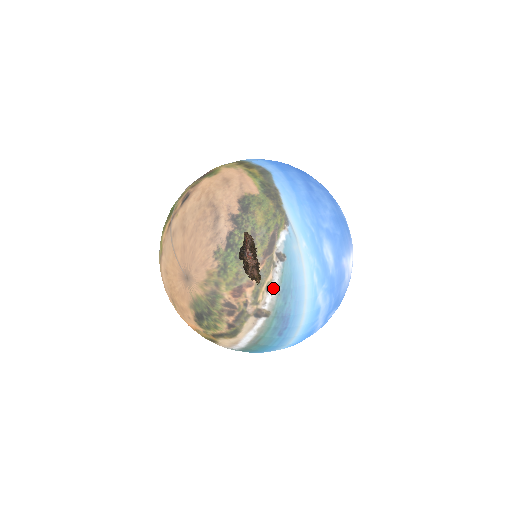
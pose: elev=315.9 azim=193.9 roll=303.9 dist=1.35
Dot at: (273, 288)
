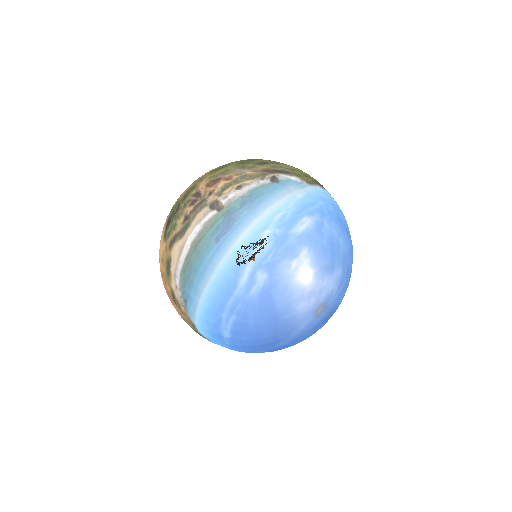
Dot at: (243, 190)
